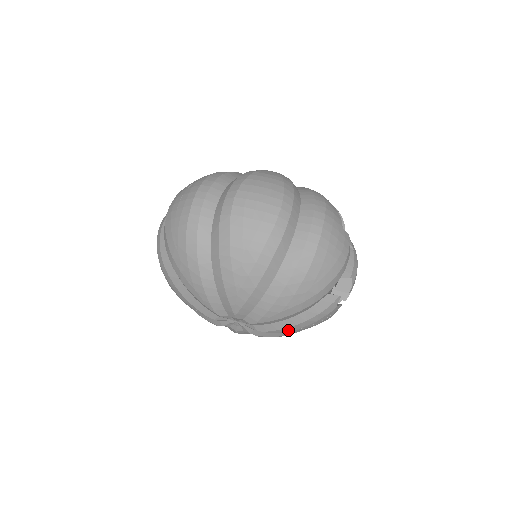
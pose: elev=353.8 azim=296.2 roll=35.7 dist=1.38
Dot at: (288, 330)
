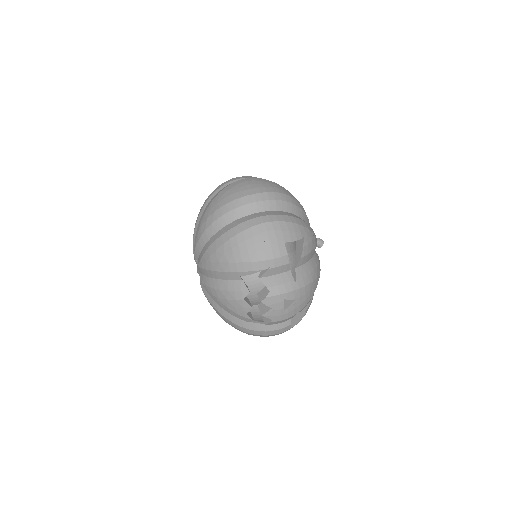
Dot at: (211, 292)
